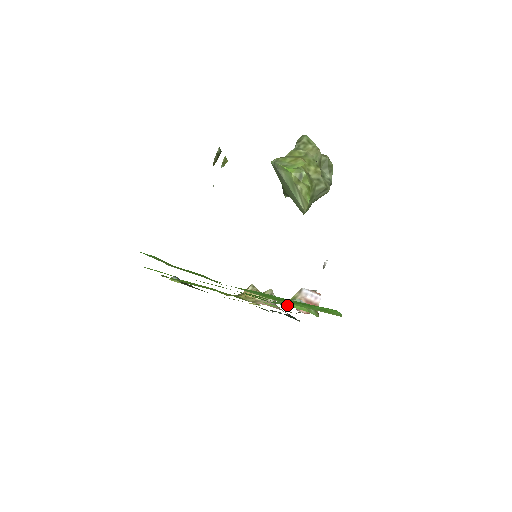
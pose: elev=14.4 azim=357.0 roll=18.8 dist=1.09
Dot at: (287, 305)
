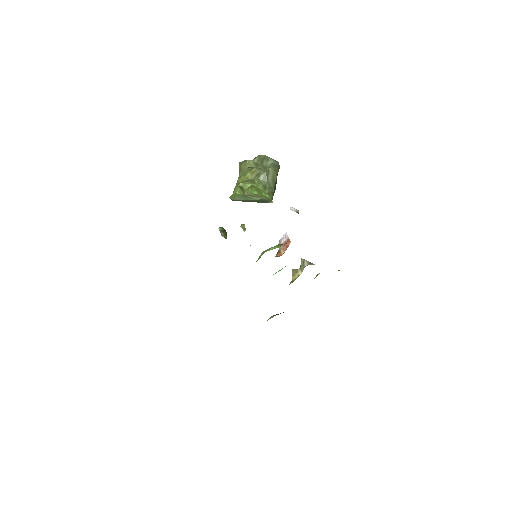
Dot at: occluded
